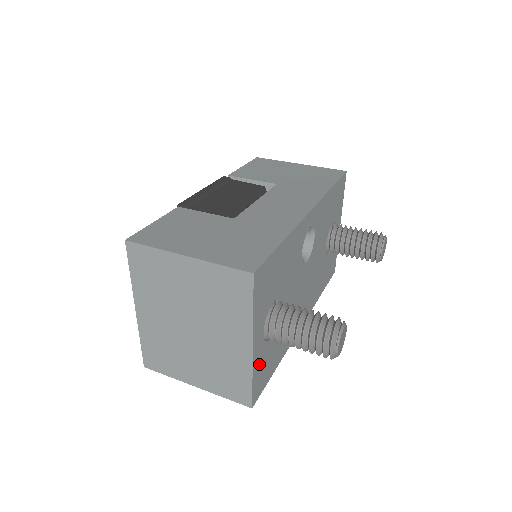
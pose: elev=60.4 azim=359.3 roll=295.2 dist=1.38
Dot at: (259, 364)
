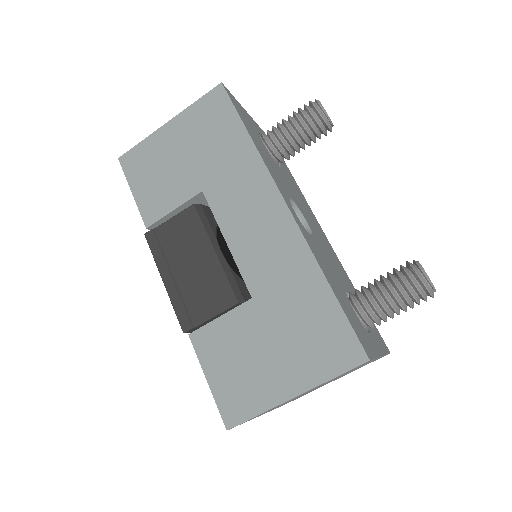
Dot at: (378, 340)
